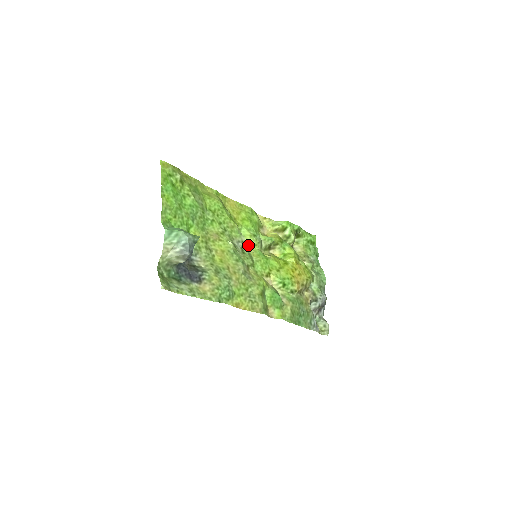
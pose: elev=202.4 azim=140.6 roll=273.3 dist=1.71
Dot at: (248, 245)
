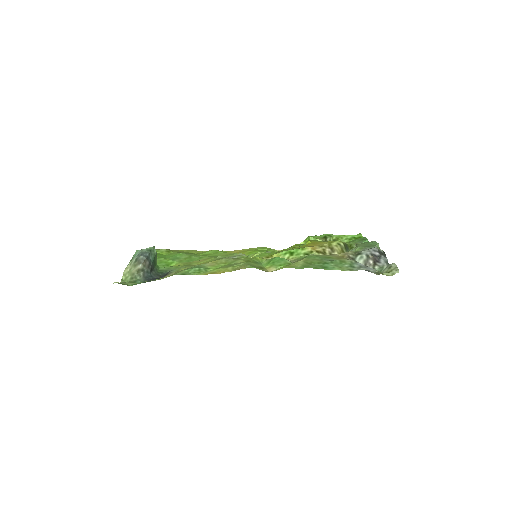
Dot at: occluded
